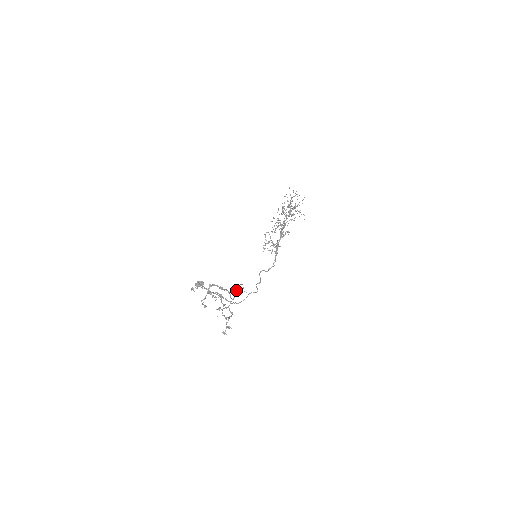
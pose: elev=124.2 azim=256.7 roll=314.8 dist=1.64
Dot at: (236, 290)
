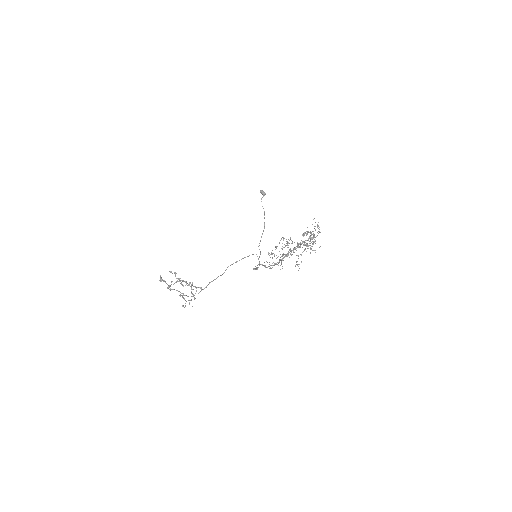
Dot at: (212, 281)
